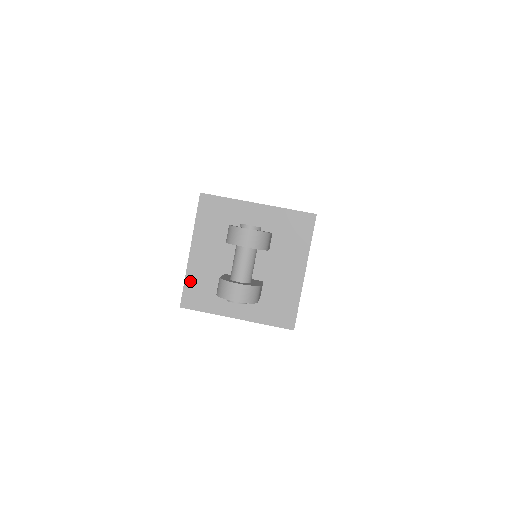
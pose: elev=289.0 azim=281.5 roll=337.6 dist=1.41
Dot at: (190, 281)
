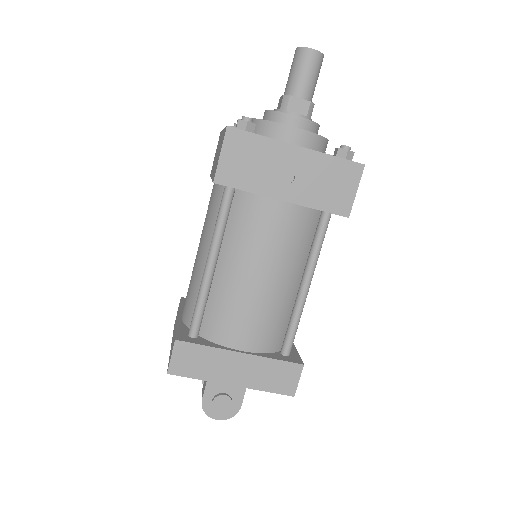
Dot at: occluded
